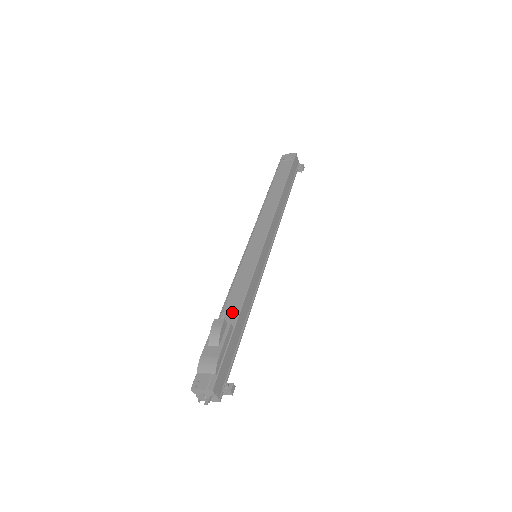
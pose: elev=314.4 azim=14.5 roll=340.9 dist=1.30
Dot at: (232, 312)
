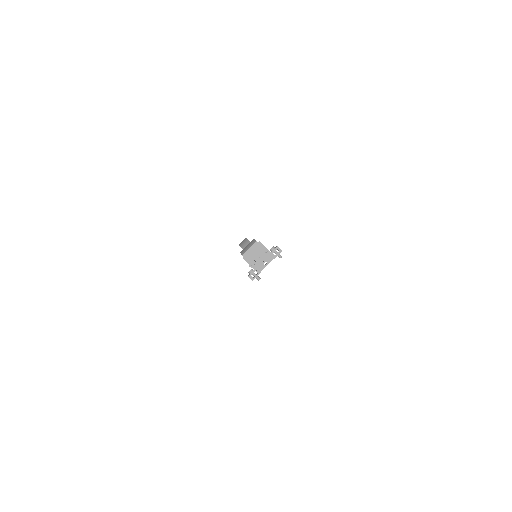
Dot at: occluded
